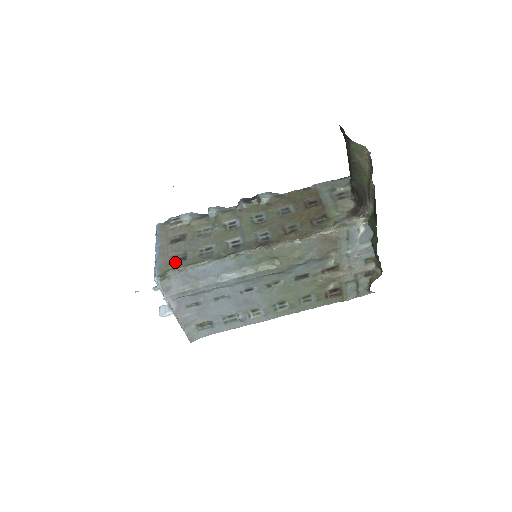
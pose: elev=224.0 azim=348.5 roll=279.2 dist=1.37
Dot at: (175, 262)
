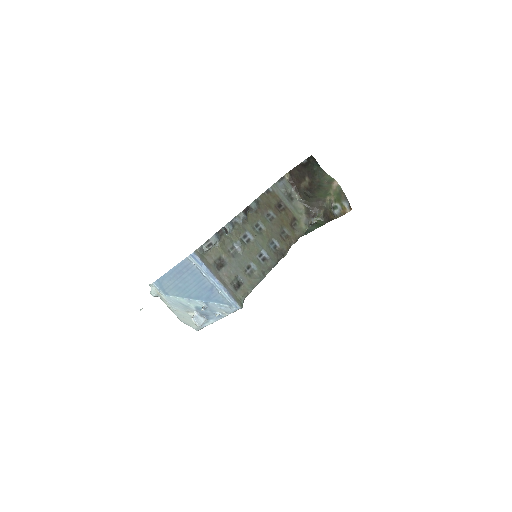
Dot at: (238, 288)
